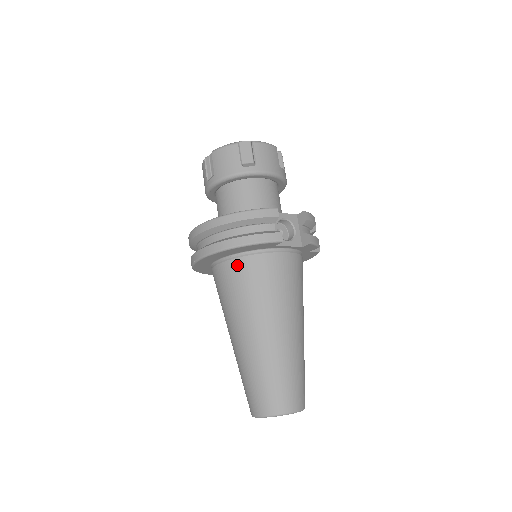
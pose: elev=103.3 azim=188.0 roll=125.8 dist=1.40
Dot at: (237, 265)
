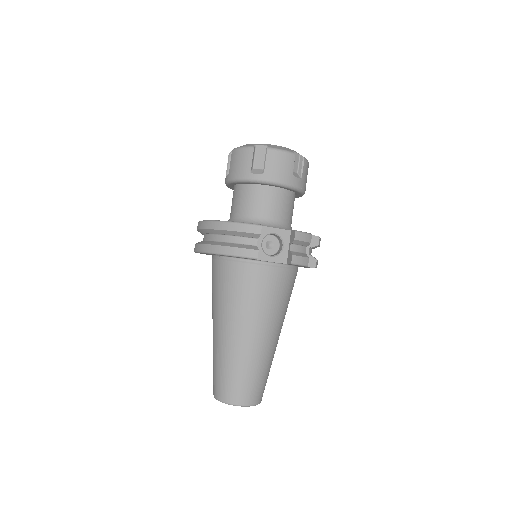
Dot at: (222, 266)
